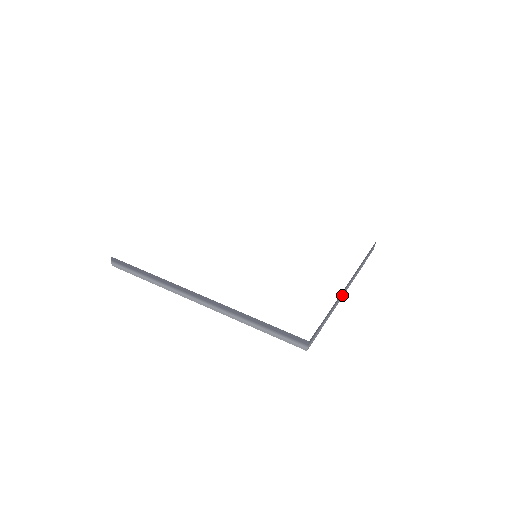
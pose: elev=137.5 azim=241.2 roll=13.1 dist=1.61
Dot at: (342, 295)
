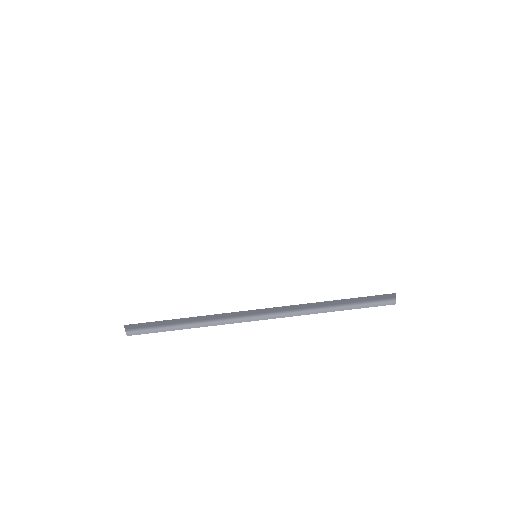
Dot at: occluded
